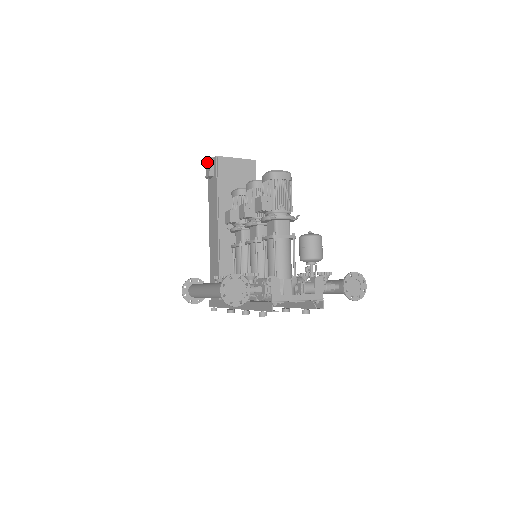
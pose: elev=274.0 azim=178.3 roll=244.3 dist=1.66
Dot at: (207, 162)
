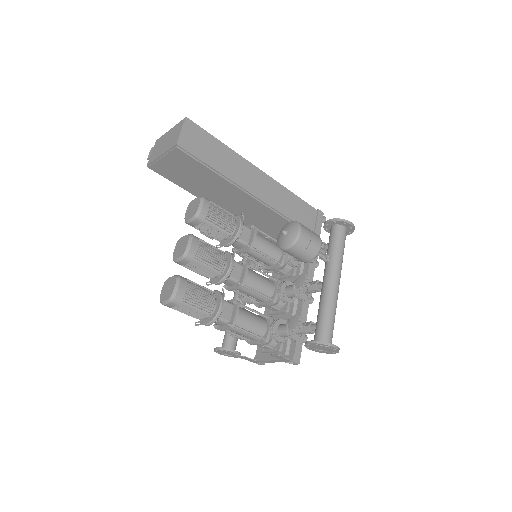
Dot at: occluded
